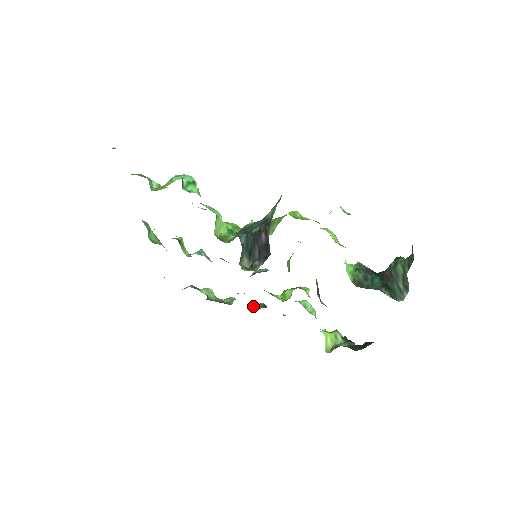
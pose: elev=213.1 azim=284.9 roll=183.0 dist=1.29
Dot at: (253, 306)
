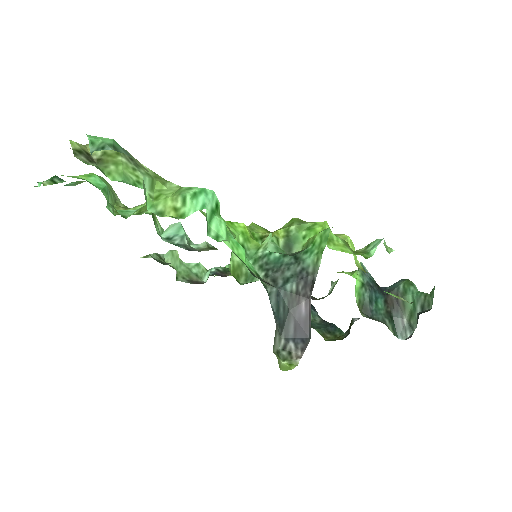
Dot at: occluded
